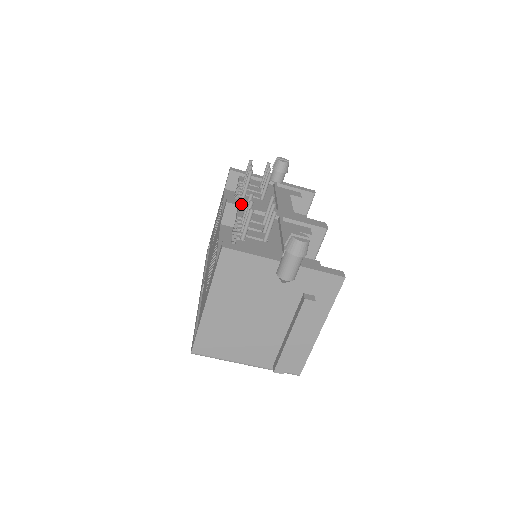
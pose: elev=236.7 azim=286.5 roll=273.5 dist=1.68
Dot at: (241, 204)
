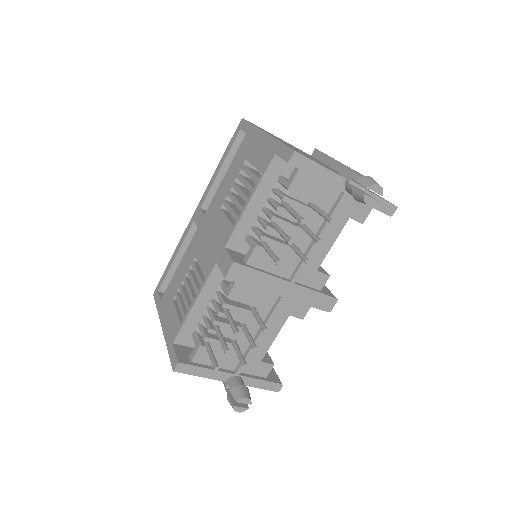
Dot at: (243, 279)
